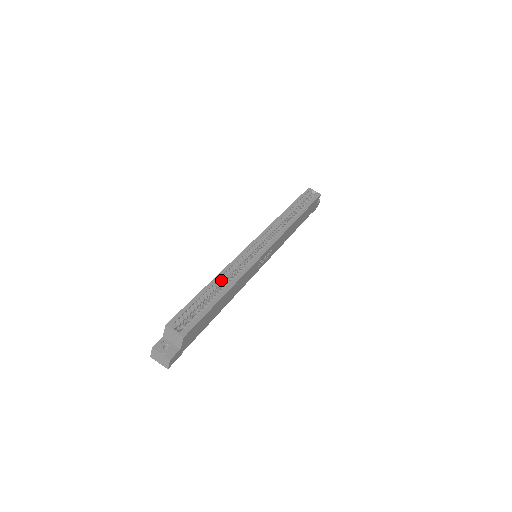
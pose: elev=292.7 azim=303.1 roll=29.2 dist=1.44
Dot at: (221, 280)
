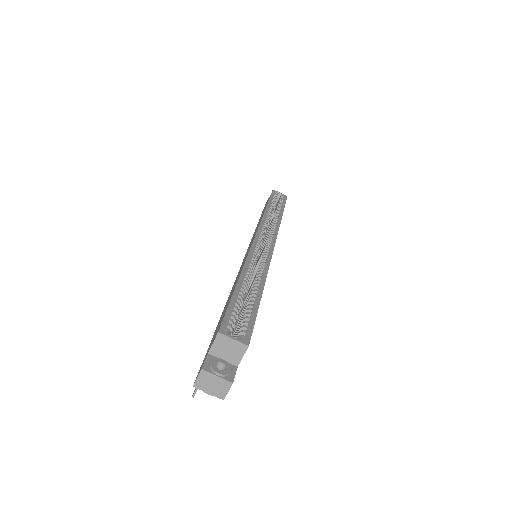
Dot at: (248, 277)
